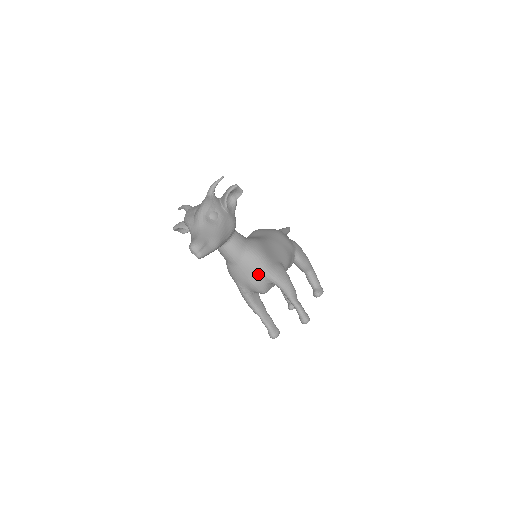
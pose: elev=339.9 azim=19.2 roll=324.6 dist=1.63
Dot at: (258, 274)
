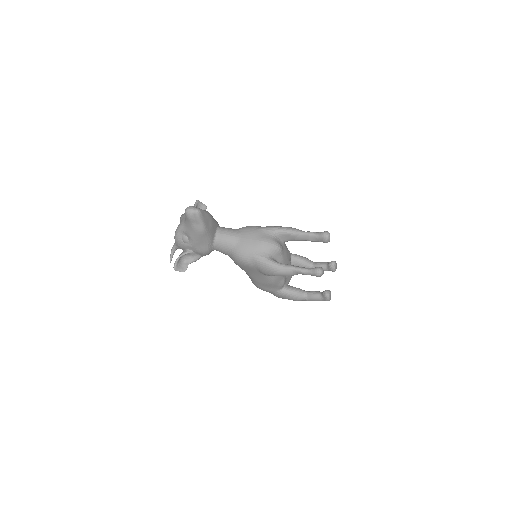
Dot at: (260, 232)
